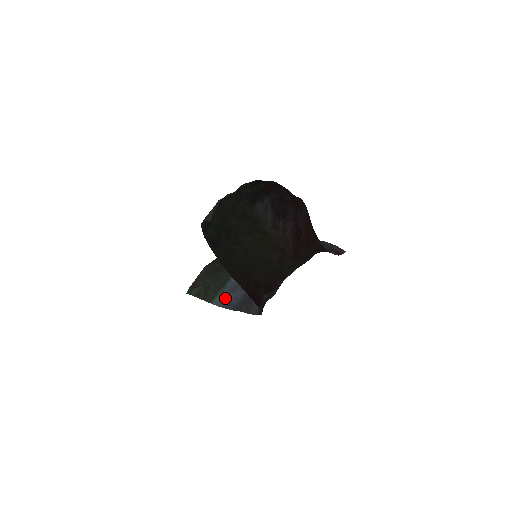
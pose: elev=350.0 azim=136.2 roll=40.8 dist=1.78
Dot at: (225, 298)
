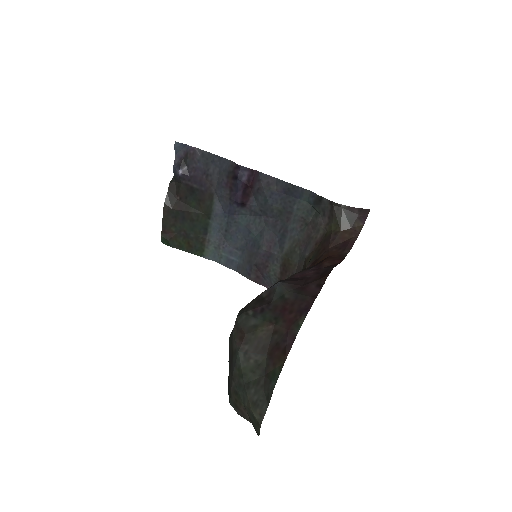
Dot at: (218, 251)
